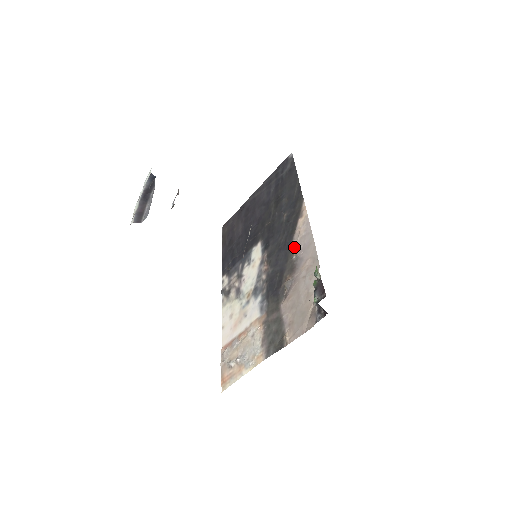
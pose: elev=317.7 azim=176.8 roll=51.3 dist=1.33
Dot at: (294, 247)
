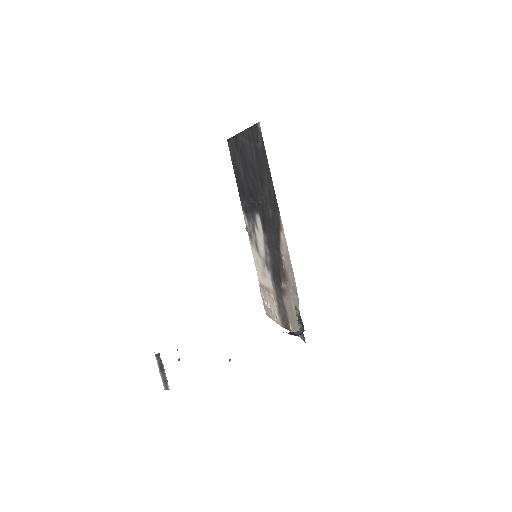
Dot at: (282, 258)
